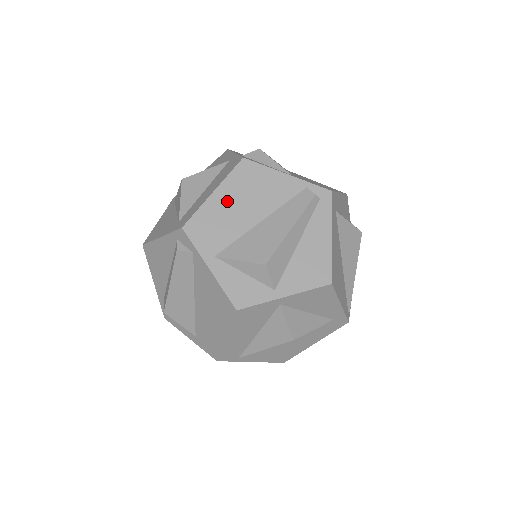
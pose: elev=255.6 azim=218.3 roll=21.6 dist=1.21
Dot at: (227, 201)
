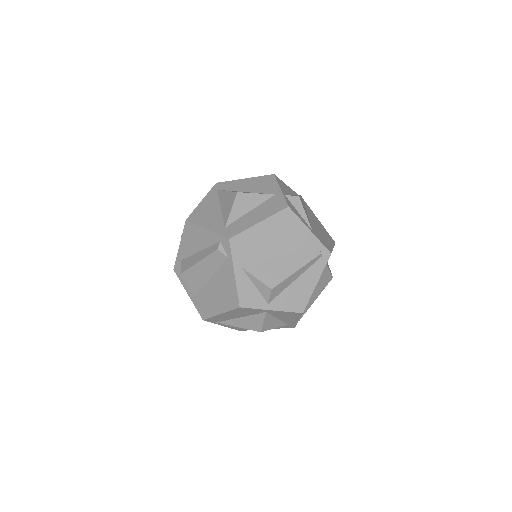
Dot at: (265, 233)
